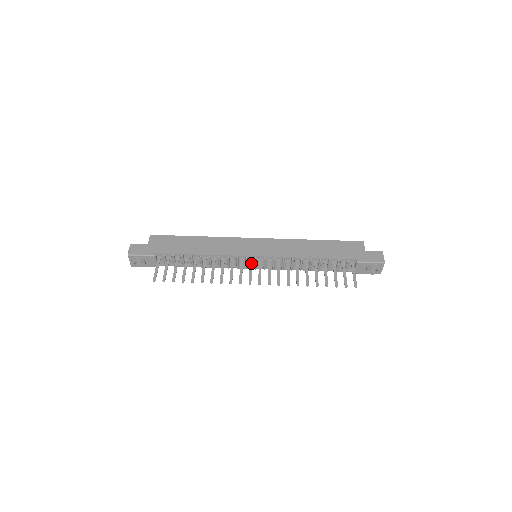
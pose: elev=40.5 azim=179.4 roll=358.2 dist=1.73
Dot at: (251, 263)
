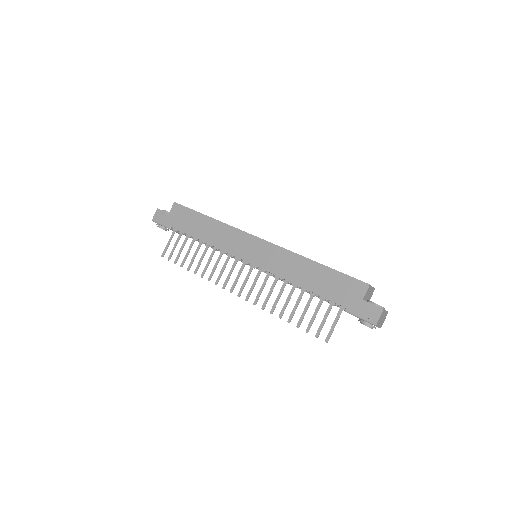
Dot at: (242, 267)
